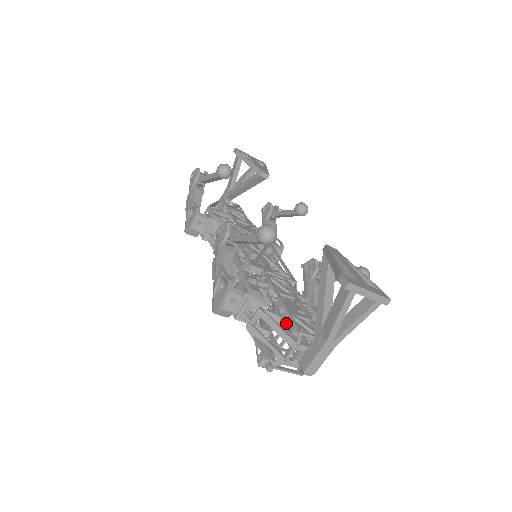
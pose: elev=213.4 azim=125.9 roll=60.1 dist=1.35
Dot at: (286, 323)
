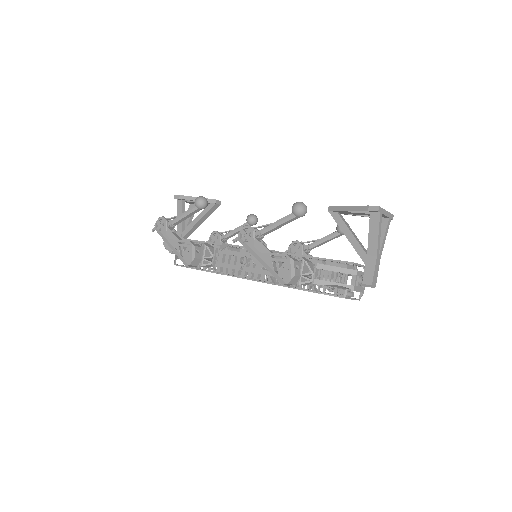
Dot at: (331, 271)
